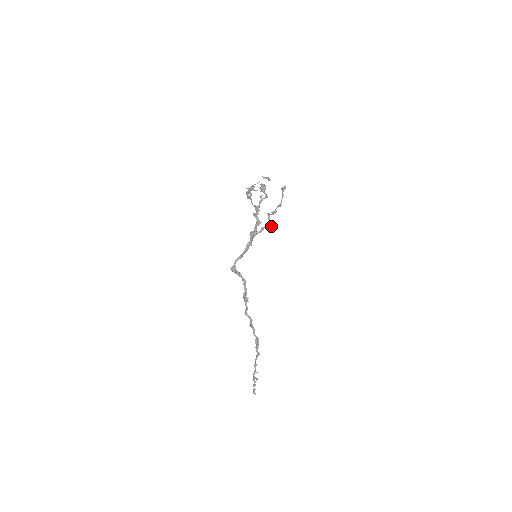
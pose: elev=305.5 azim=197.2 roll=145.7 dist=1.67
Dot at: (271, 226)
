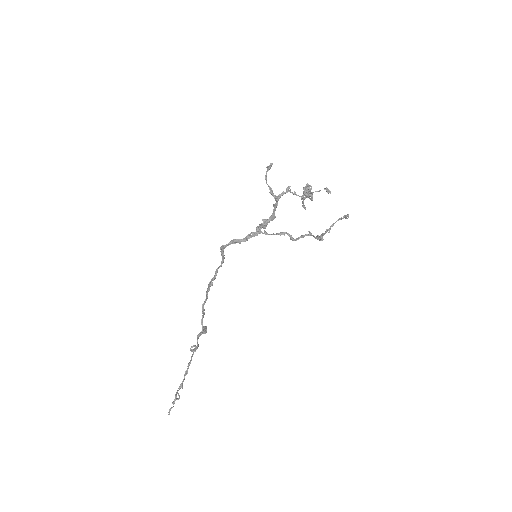
Dot at: (296, 239)
